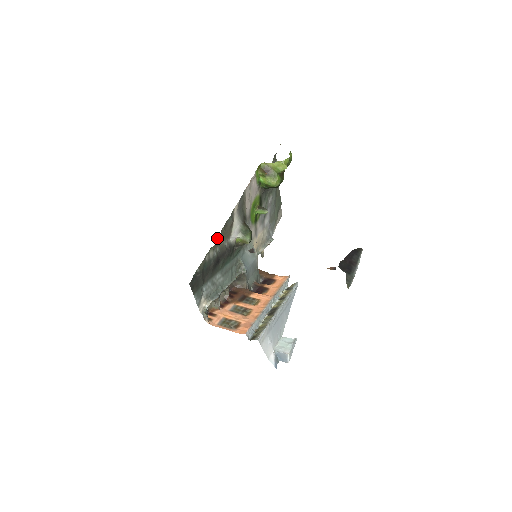
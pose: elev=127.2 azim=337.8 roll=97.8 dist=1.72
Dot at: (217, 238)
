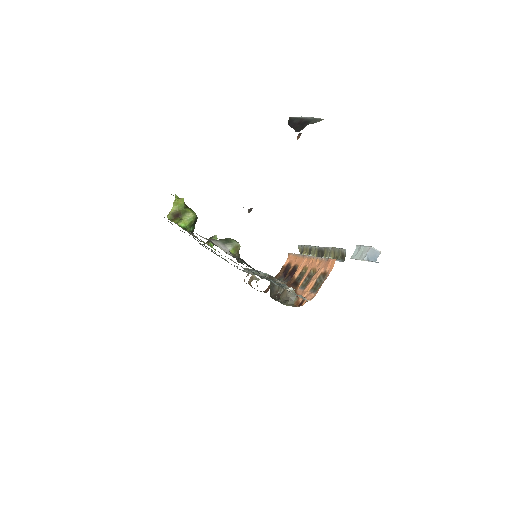
Dot at: occluded
